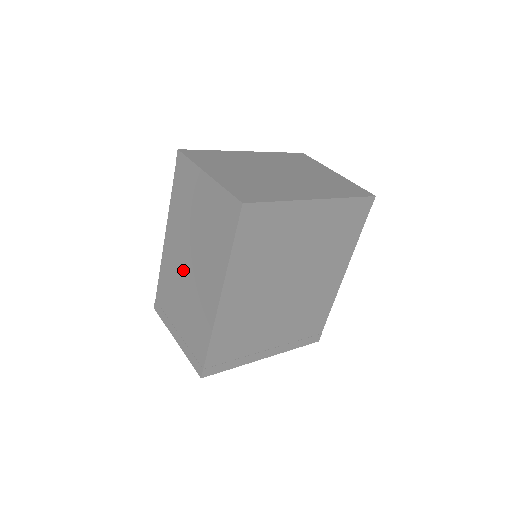
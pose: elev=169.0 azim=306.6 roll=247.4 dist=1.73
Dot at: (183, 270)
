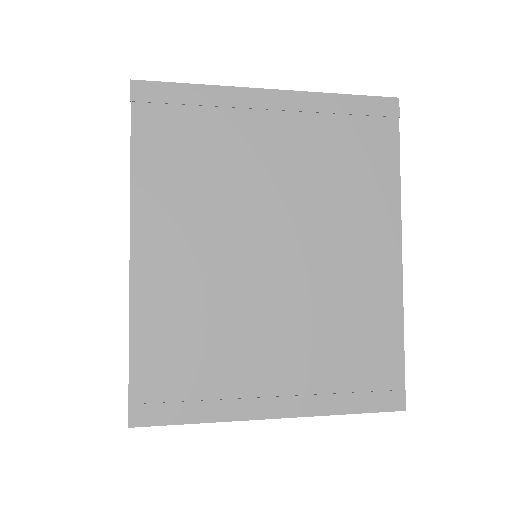
Dot at: occluded
